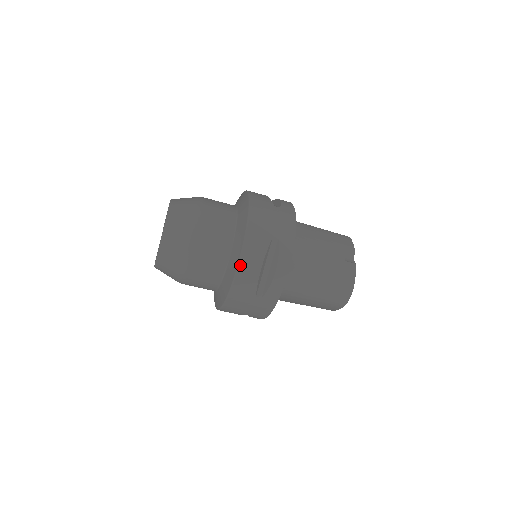
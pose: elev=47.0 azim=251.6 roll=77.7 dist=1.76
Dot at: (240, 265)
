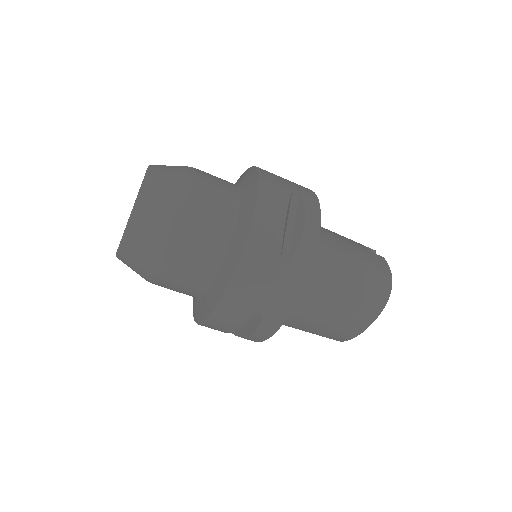
Dot at: (258, 209)
